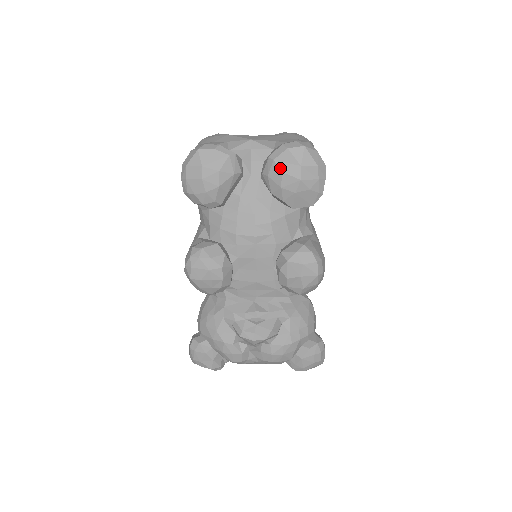
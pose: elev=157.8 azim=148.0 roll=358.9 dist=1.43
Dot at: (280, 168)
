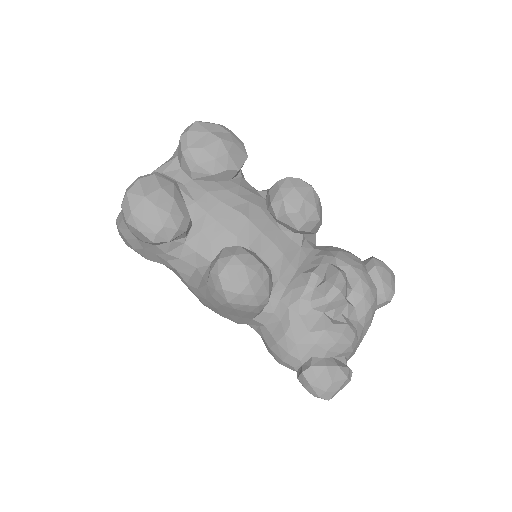
Dot at: (198, 147)
